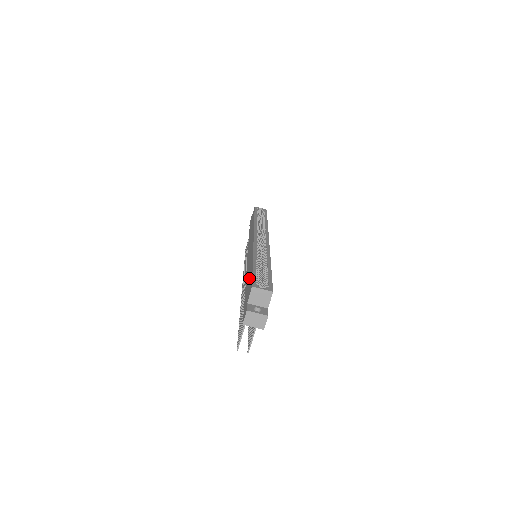
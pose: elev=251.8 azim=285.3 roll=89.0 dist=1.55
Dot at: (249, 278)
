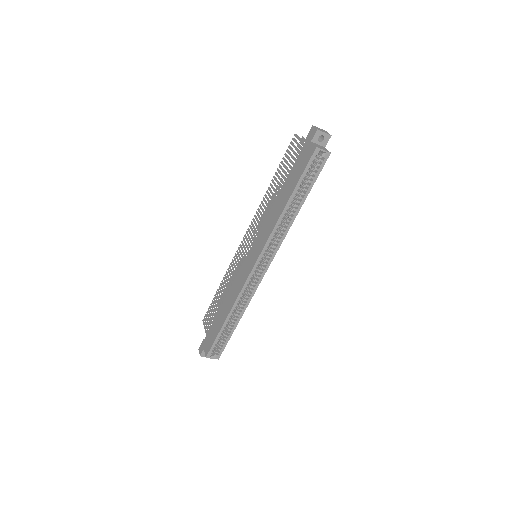
Dot at: (217, 327)
